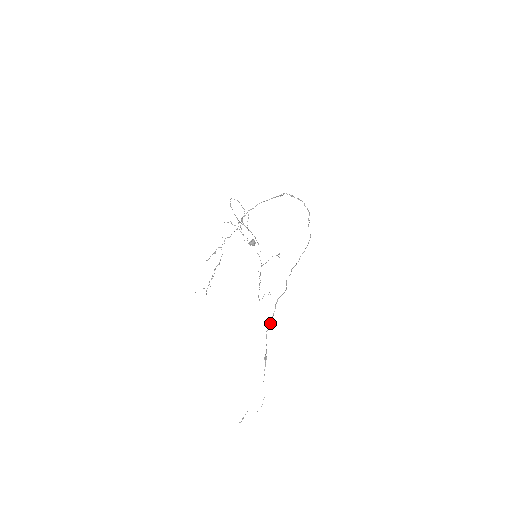
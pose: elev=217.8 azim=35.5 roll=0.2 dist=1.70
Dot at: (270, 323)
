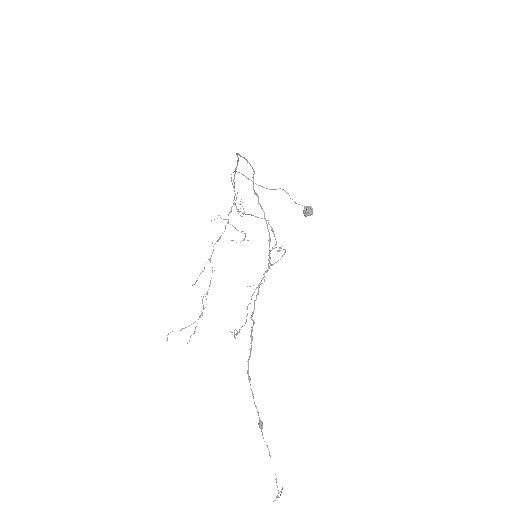
Dot at: occluded
